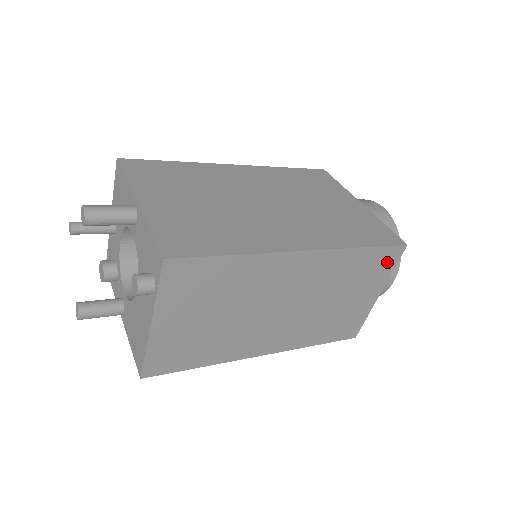
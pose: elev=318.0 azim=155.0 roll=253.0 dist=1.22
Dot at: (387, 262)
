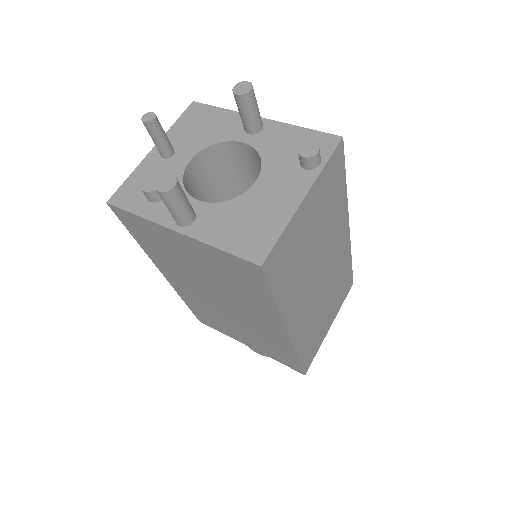
Dot at: (345, 291)
